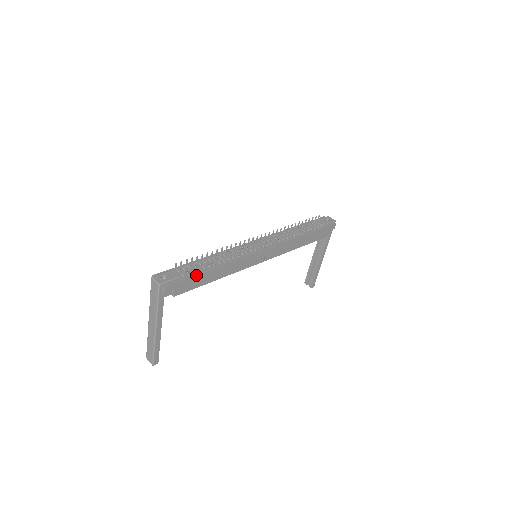
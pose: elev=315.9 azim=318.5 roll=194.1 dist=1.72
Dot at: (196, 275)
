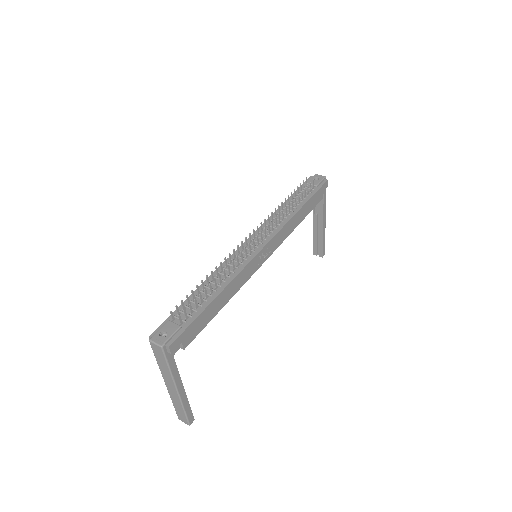
Dot at: (200, 314)
